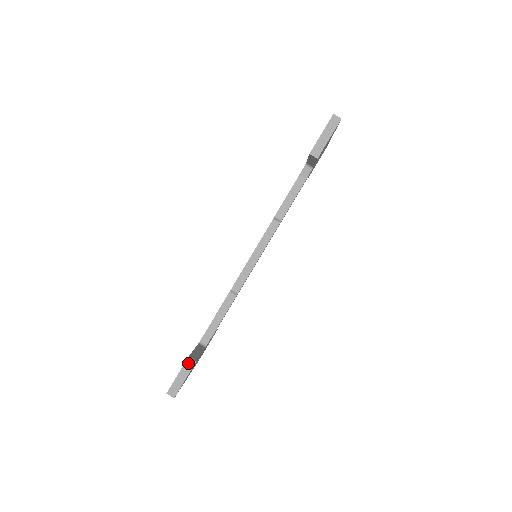
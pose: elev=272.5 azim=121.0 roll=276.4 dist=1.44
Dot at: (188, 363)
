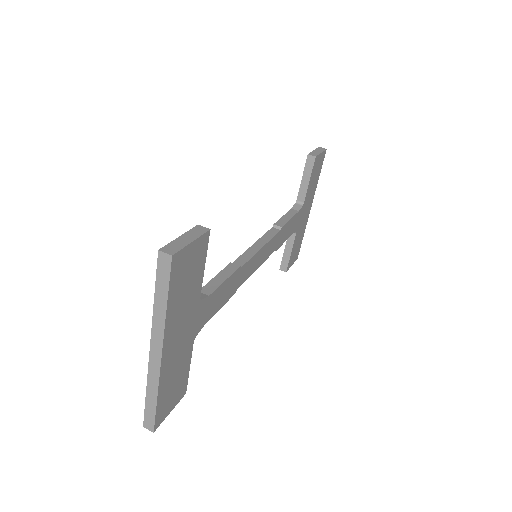
Dot at: (198, 229)
